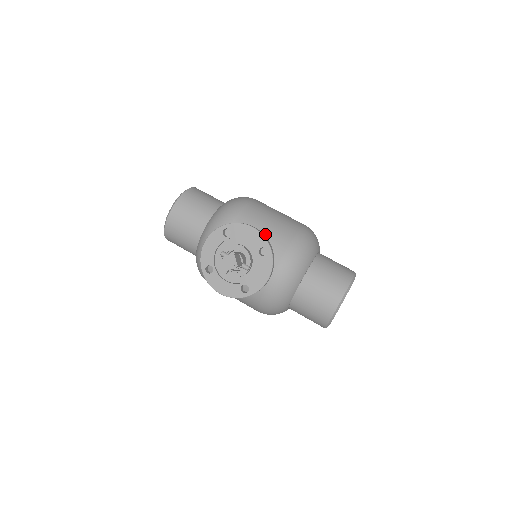
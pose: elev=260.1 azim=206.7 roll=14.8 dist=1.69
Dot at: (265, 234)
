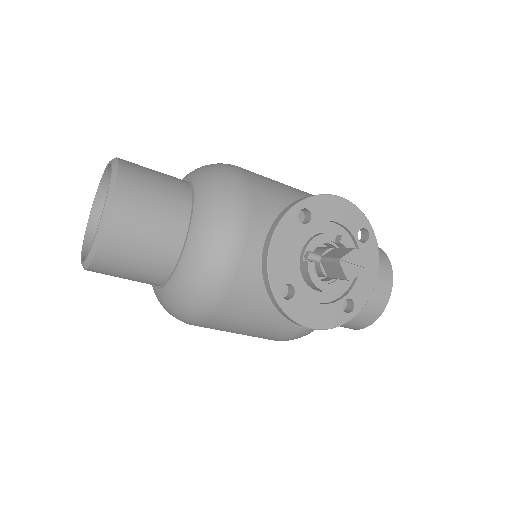
Dot at: (300, 213)
